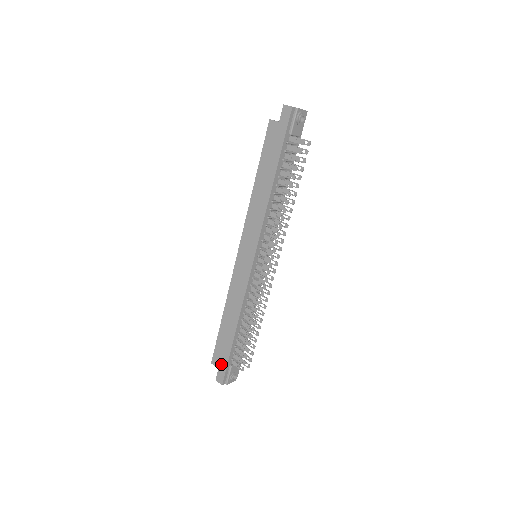
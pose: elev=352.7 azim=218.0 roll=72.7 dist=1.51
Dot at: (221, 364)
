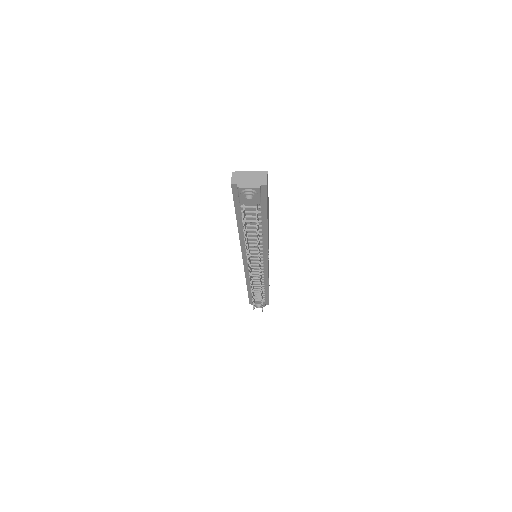
Dot at: occluded
